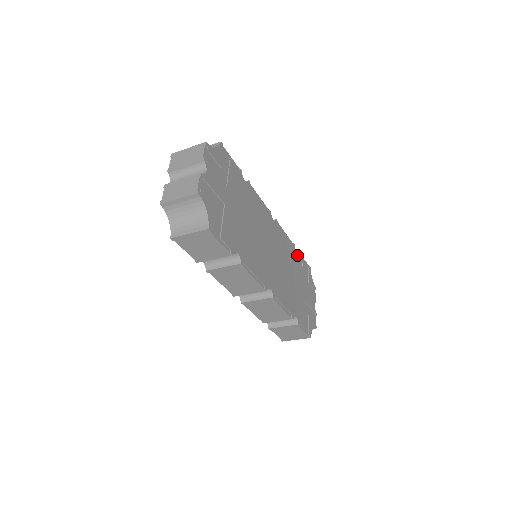
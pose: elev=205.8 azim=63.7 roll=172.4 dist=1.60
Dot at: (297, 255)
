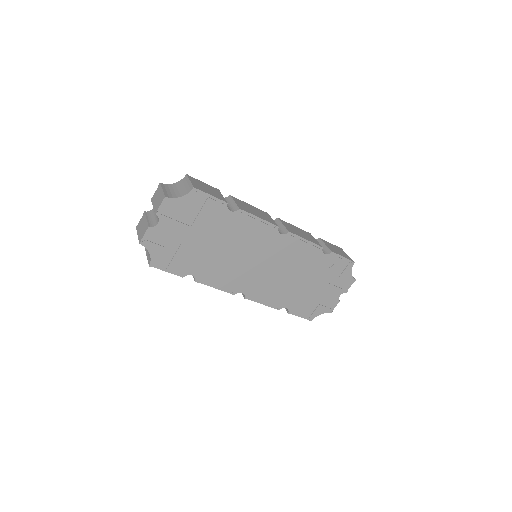
Dot at: (324, 256)
